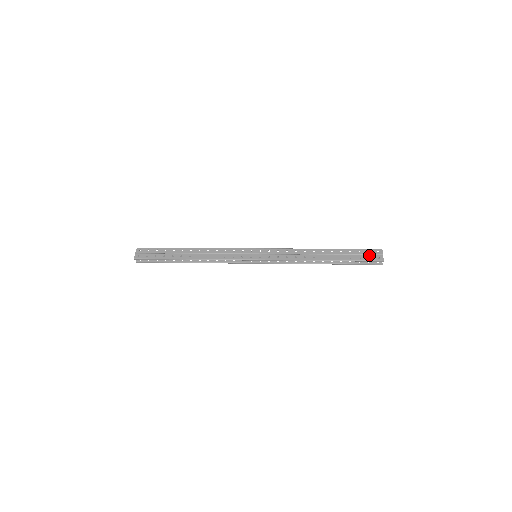
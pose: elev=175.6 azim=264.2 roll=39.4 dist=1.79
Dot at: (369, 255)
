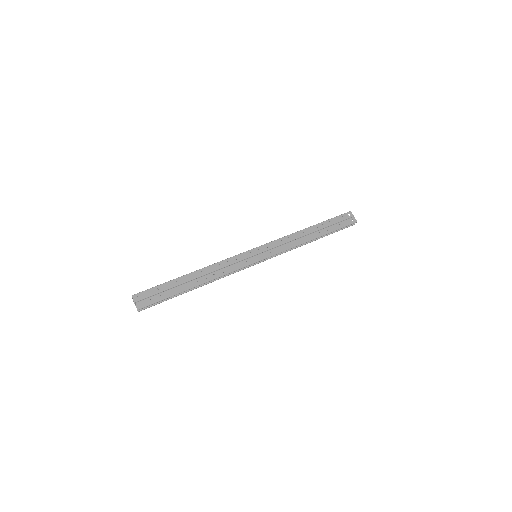
Dot at: (345, 220)
